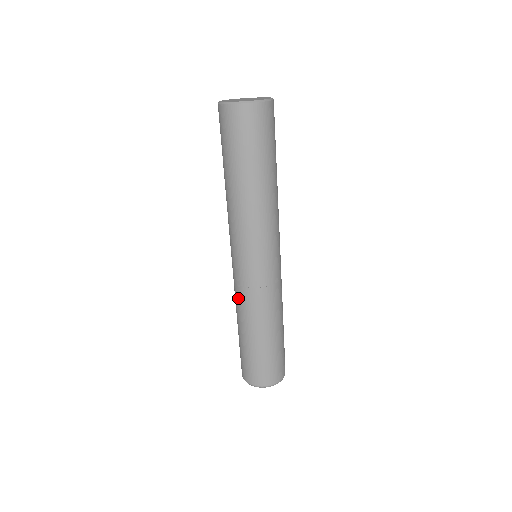
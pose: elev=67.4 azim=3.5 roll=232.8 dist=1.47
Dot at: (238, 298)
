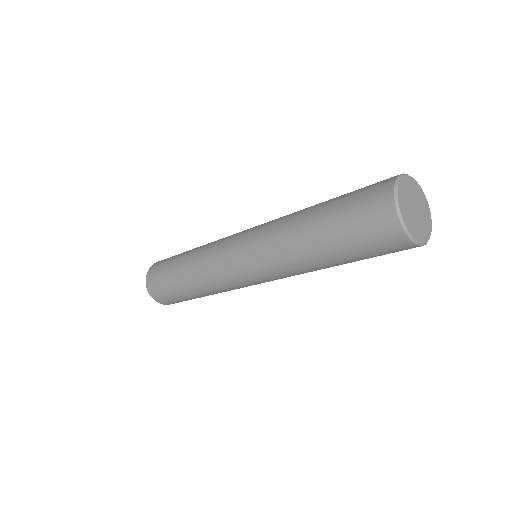
Dot at: (209, 274)
